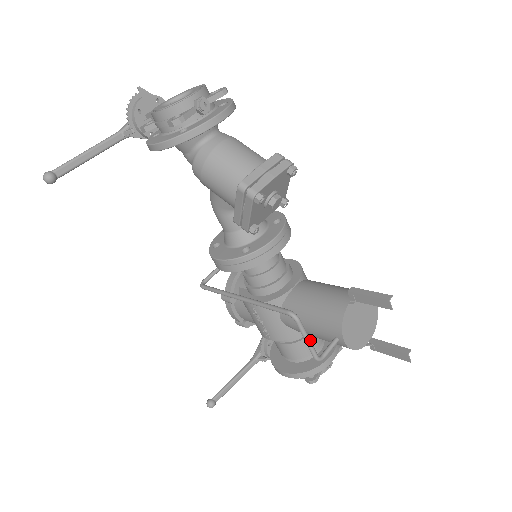
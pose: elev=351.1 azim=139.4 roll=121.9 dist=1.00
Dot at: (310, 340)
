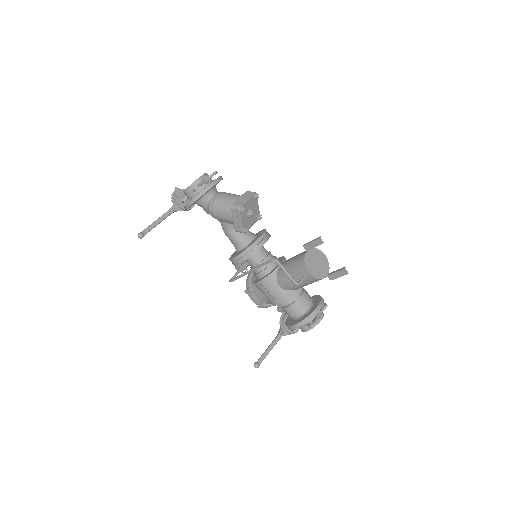
Dot at: occluded
